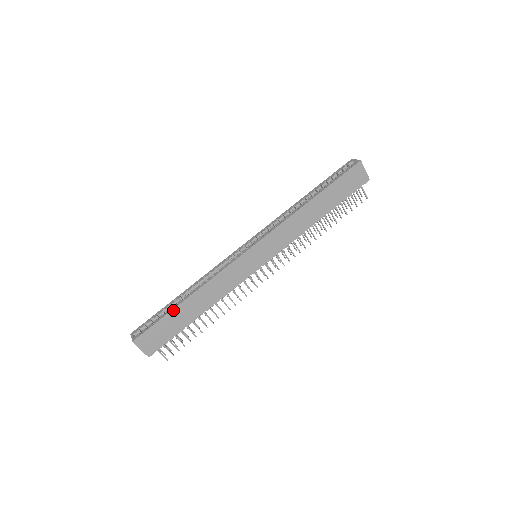
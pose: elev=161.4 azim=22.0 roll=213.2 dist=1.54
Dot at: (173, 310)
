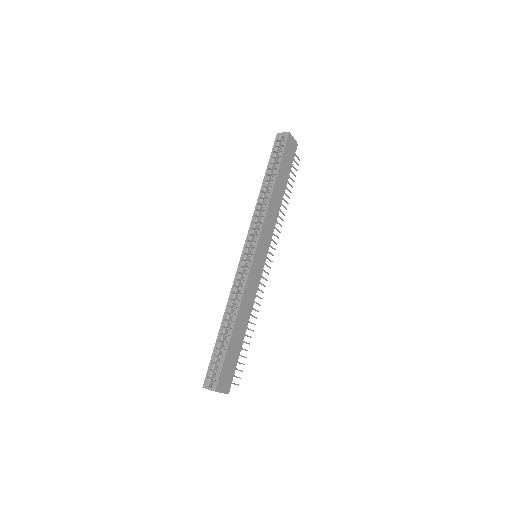
Dot at: (229, 343)
